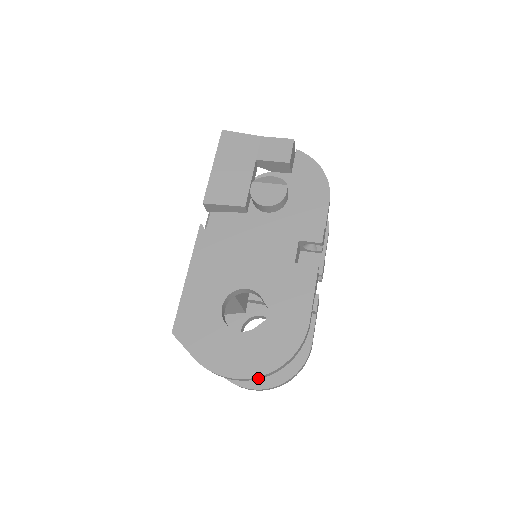
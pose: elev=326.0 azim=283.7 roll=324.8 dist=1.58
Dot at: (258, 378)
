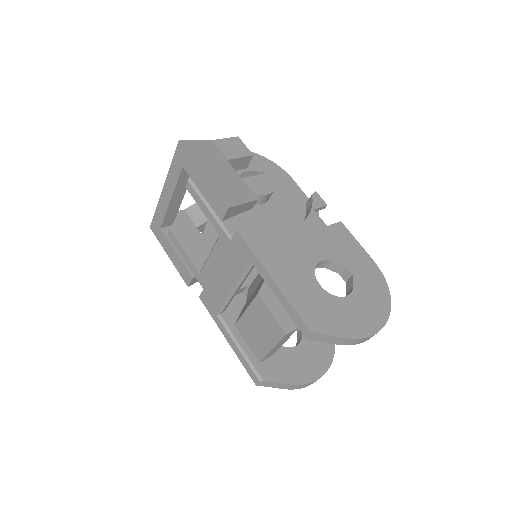
Dot at: occluded
